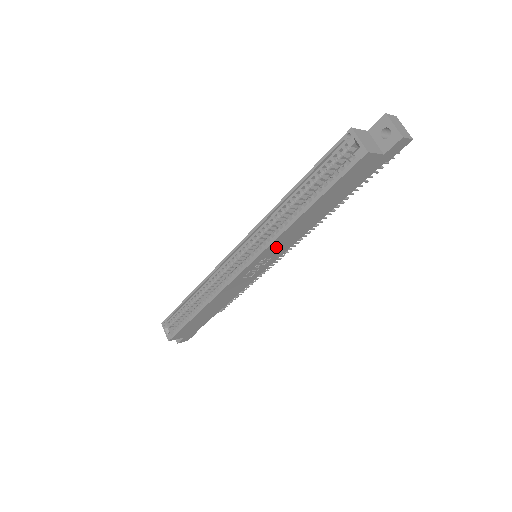
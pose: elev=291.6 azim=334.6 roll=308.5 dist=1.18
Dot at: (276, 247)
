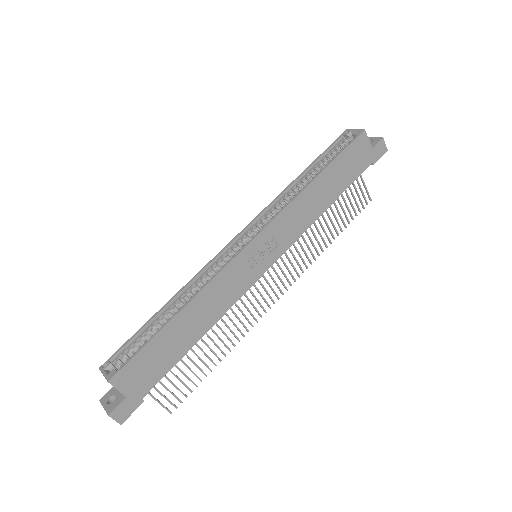
Dot at: (286, 223)
